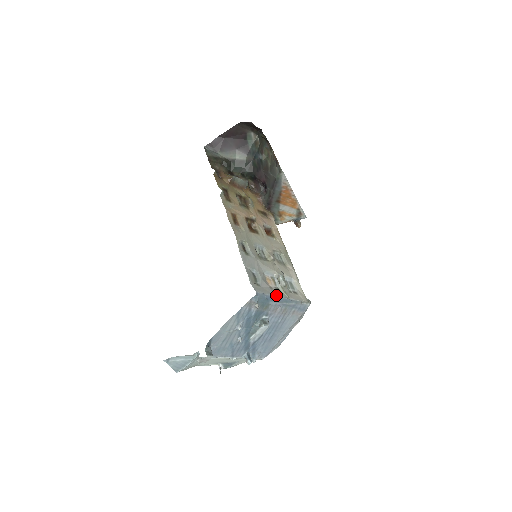
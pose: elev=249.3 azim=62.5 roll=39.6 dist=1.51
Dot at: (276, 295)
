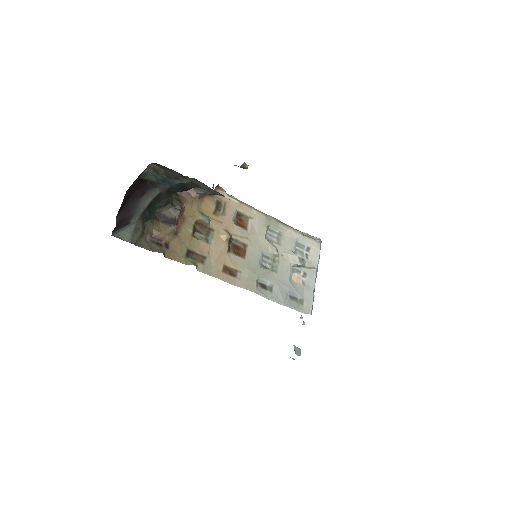
Dot at: (313, 287)
